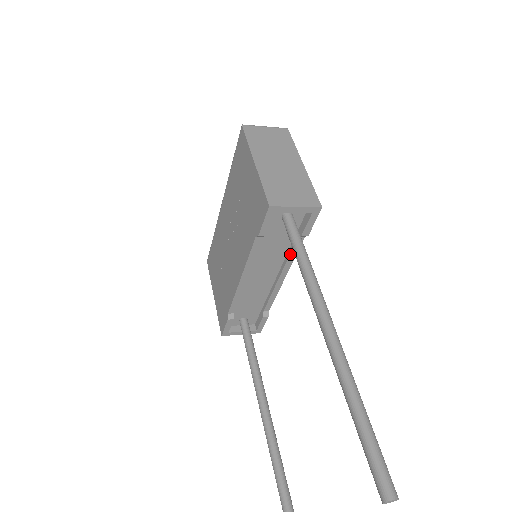
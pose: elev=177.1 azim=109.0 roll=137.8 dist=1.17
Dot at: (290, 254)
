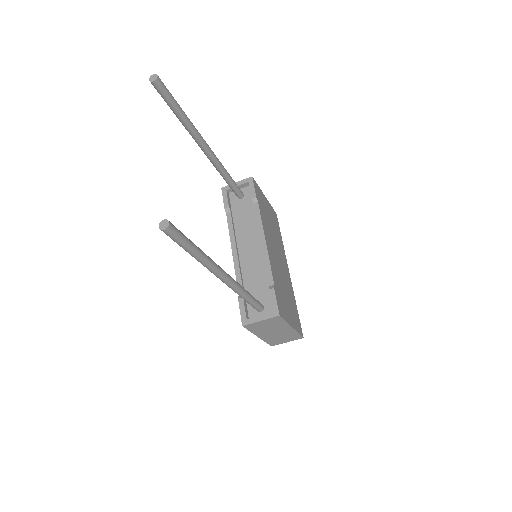
Dot at: (256, 219)
